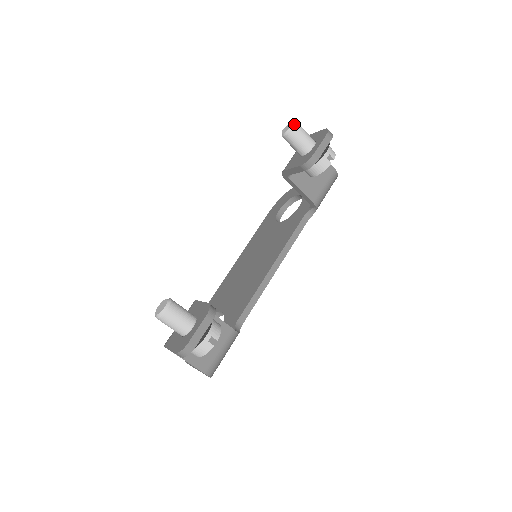
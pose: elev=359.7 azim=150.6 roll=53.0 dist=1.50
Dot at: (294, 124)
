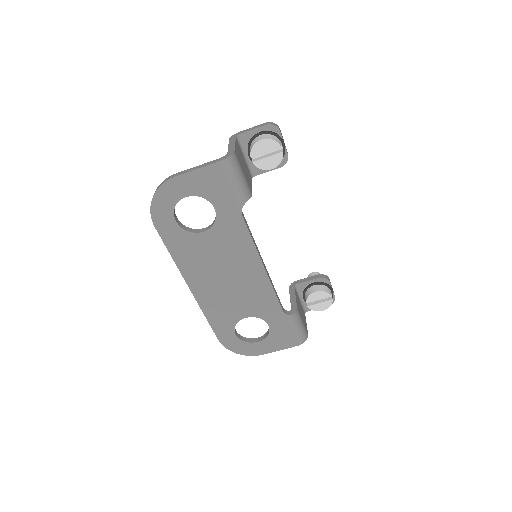
Dot at: occluded
